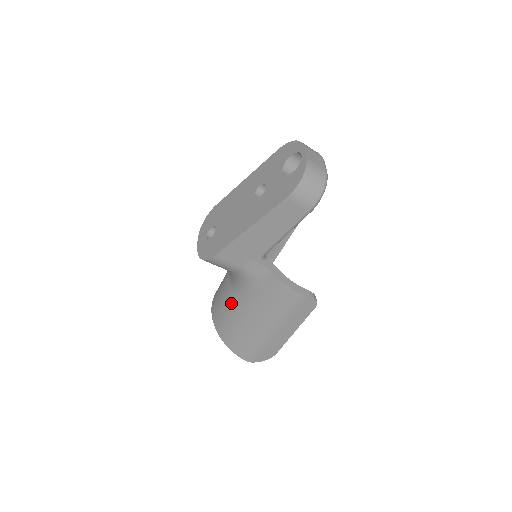
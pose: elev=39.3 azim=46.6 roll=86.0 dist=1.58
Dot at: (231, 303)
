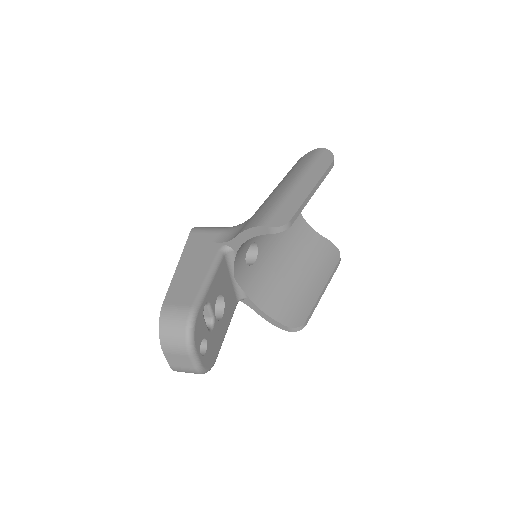
Dot at: occluded
